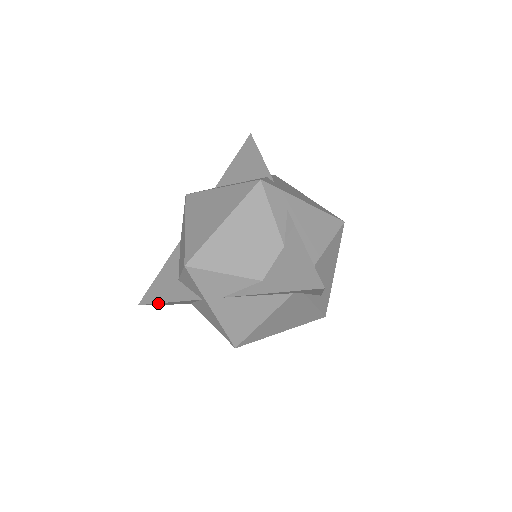
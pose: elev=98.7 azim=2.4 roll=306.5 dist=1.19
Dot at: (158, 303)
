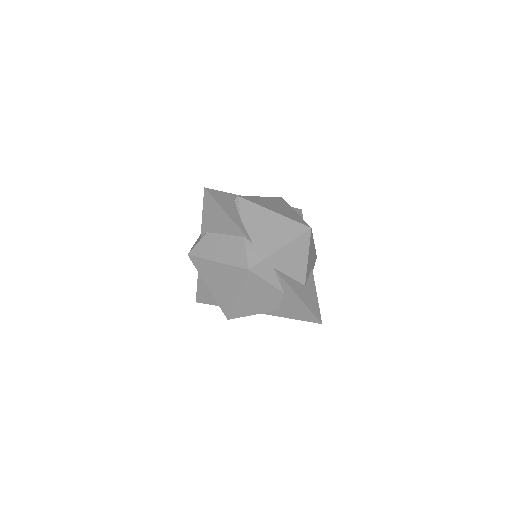
Dot at: (210, 304)
